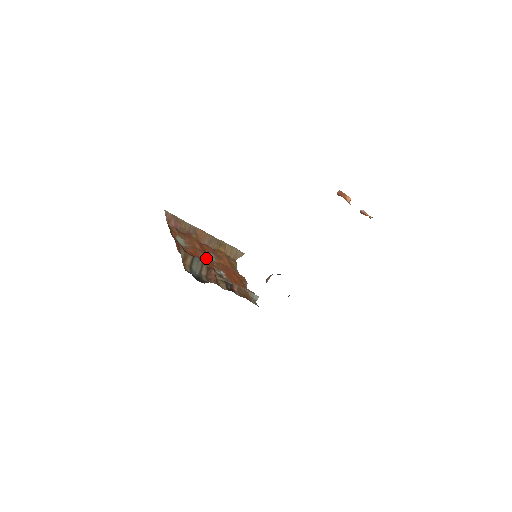
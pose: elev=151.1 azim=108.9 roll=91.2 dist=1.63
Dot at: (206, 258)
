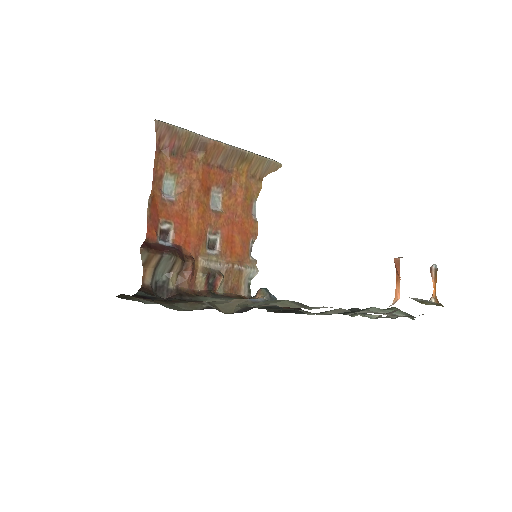
Dot at: (200, 215)
